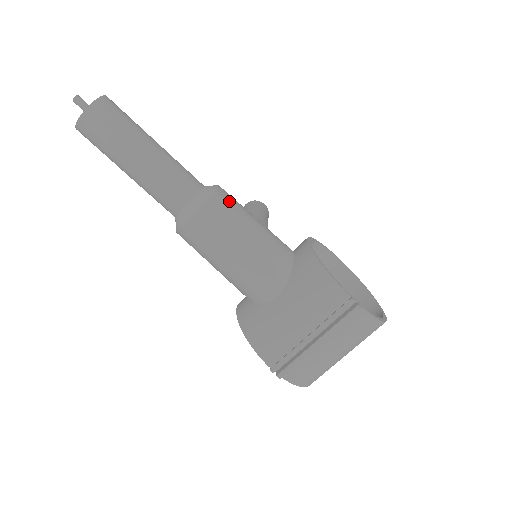
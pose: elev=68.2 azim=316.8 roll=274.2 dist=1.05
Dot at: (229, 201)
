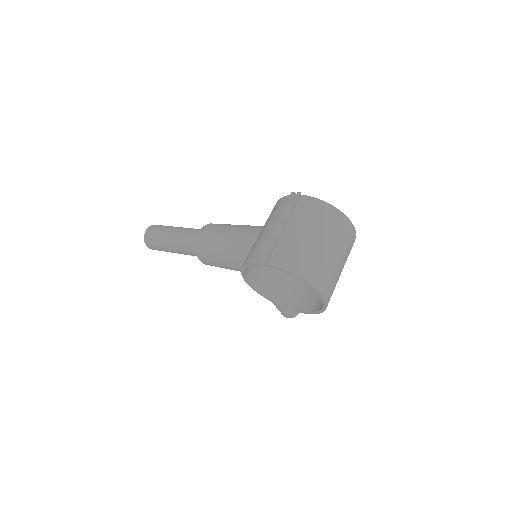
Dot at: occluded
